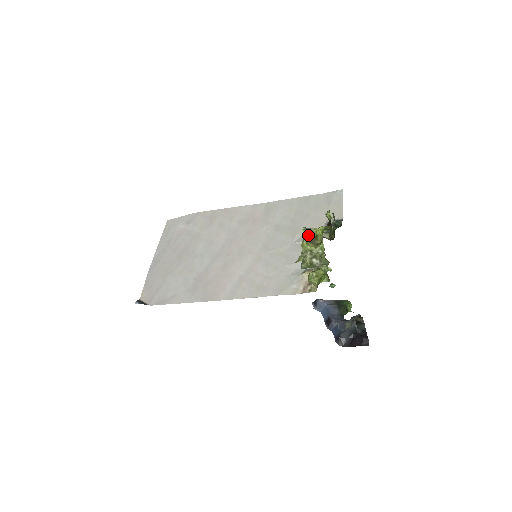
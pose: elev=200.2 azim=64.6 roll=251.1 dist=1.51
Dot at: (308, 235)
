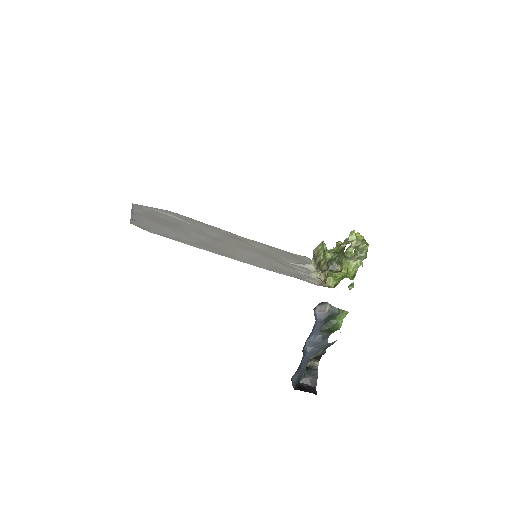
Dot at: (326, 247)
